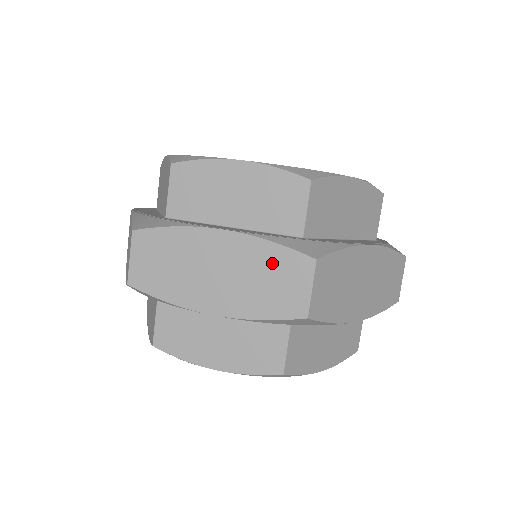
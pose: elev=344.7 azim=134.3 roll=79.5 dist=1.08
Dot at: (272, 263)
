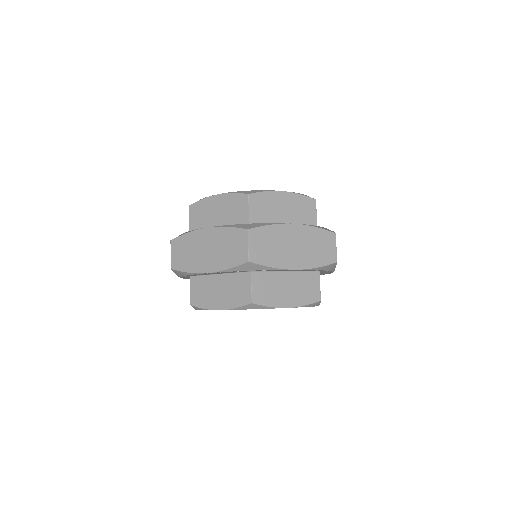
Dot at: (318, 238)
